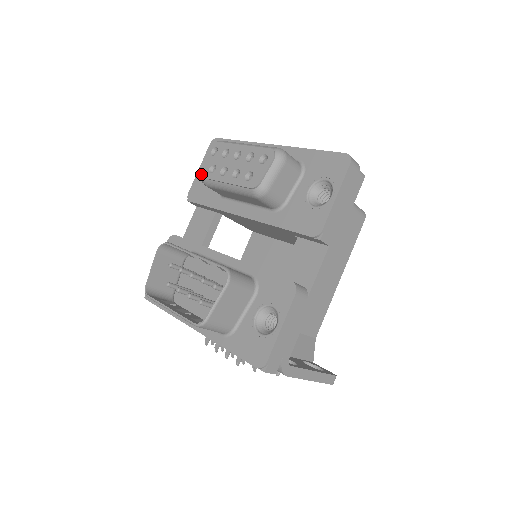
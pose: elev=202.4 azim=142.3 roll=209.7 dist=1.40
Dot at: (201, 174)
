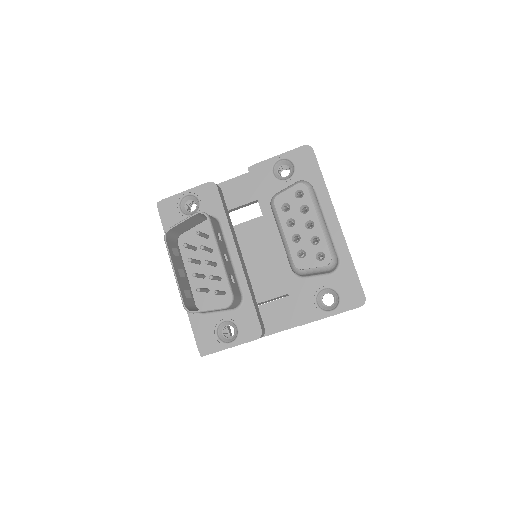
Dot at: (275, 198)
